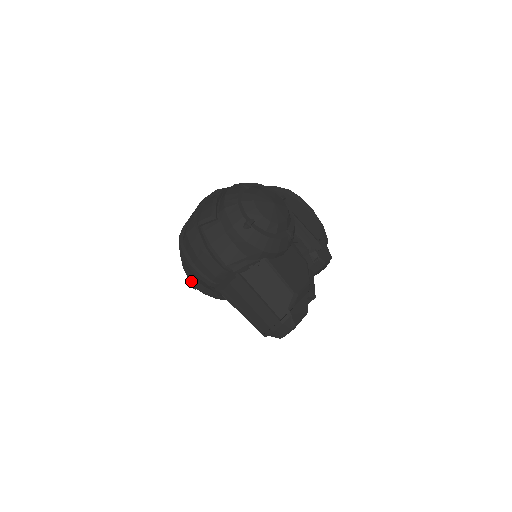
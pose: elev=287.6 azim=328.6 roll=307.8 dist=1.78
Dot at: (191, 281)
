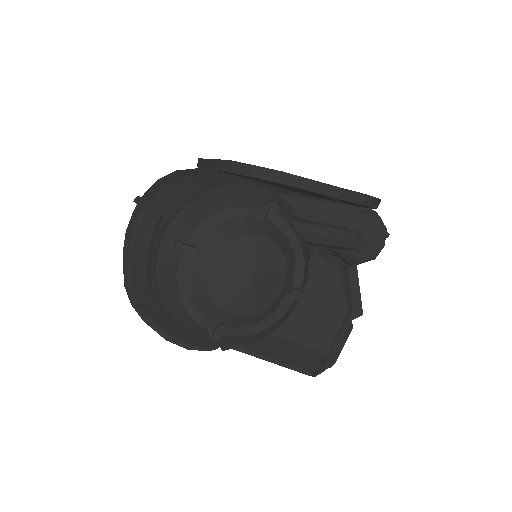
Dot at: occluded
